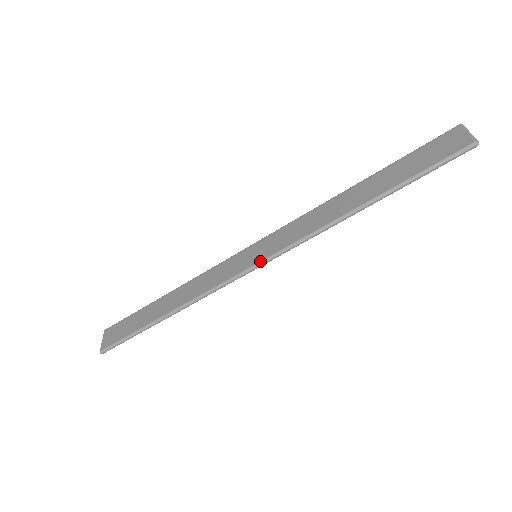
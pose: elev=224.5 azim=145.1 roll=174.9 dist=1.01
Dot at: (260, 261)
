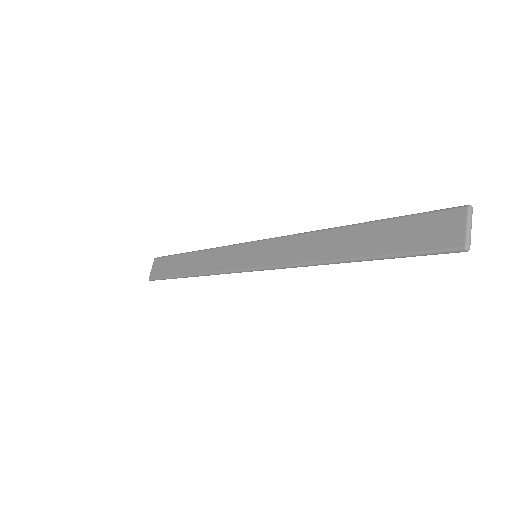
Dot at: (254, 268)
